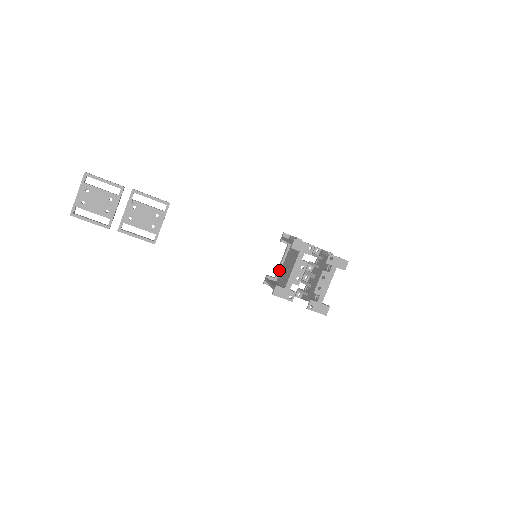
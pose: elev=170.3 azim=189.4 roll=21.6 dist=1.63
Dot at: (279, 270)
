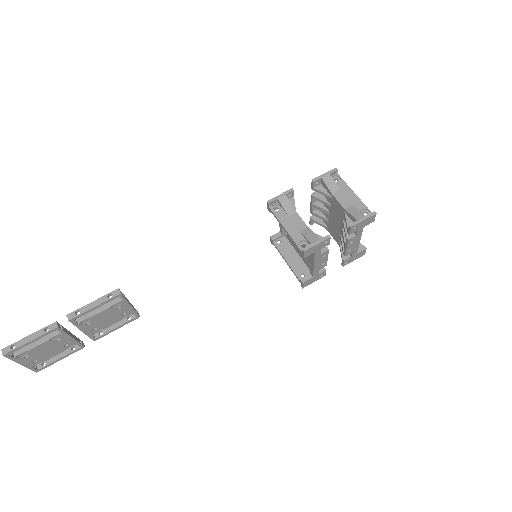
Dot at: occluded
